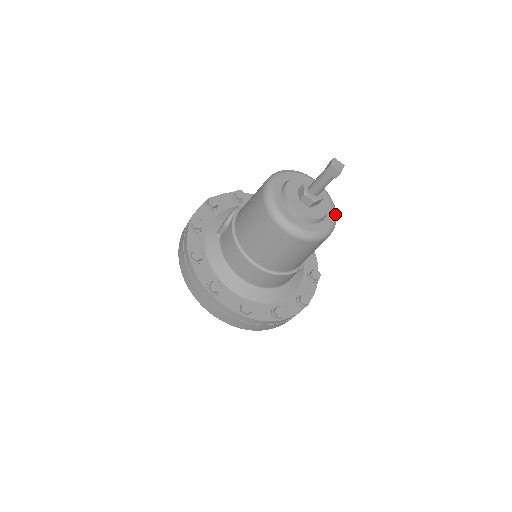
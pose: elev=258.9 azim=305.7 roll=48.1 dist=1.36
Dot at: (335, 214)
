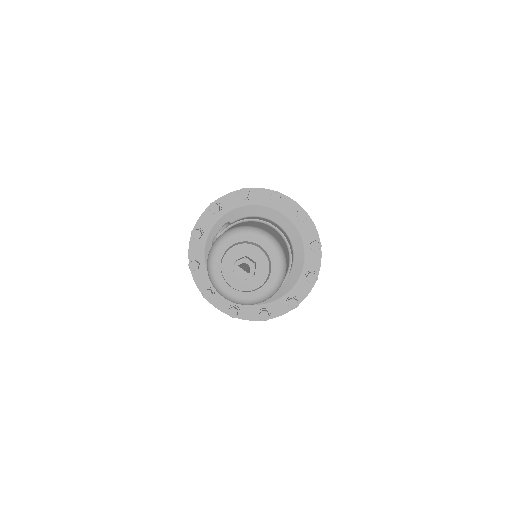
Dot at: (280, 276)
